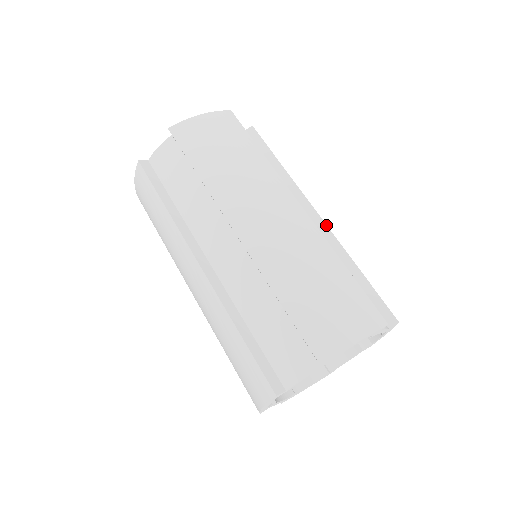
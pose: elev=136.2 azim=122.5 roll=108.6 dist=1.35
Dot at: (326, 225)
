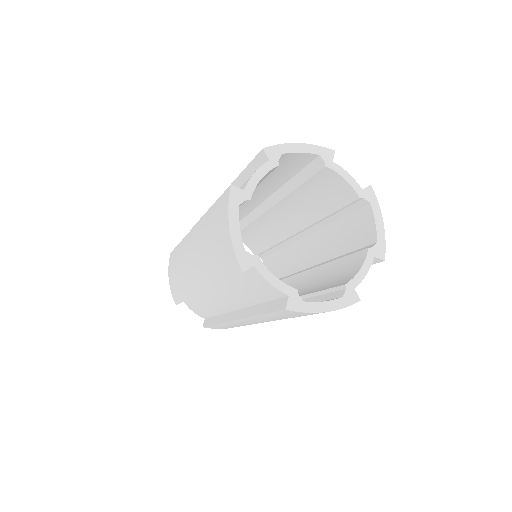
Dot at: occluded
